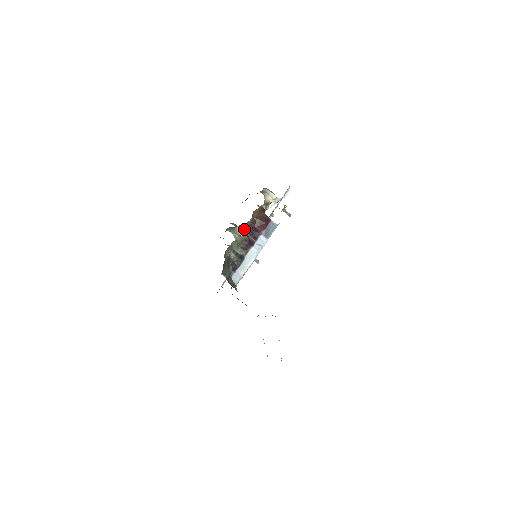
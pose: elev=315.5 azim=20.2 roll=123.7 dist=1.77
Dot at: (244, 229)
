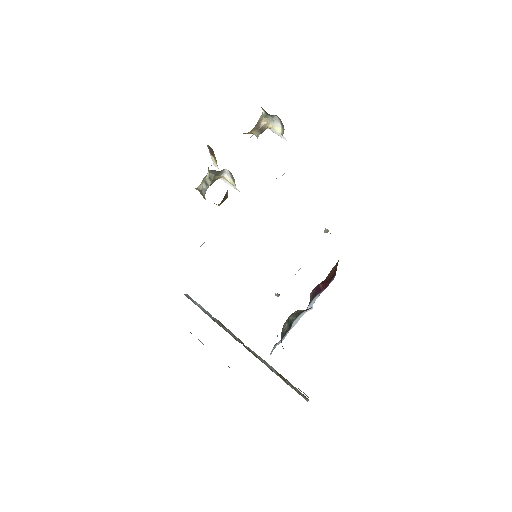
Dot at: (312, 291)
